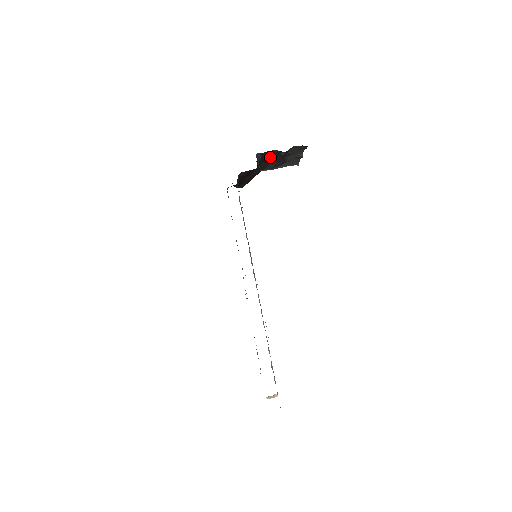
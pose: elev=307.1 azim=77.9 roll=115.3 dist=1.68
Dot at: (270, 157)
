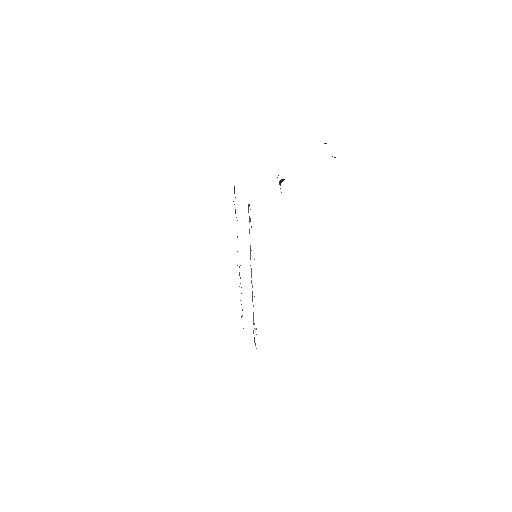
Dot at: occluded
